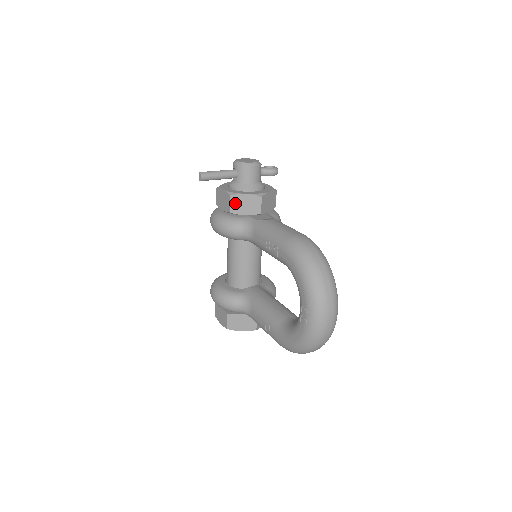
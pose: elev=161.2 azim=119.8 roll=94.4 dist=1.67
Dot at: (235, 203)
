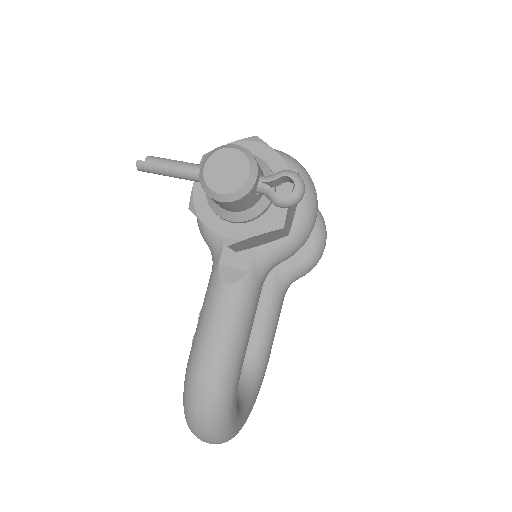
Dot at: occluded
